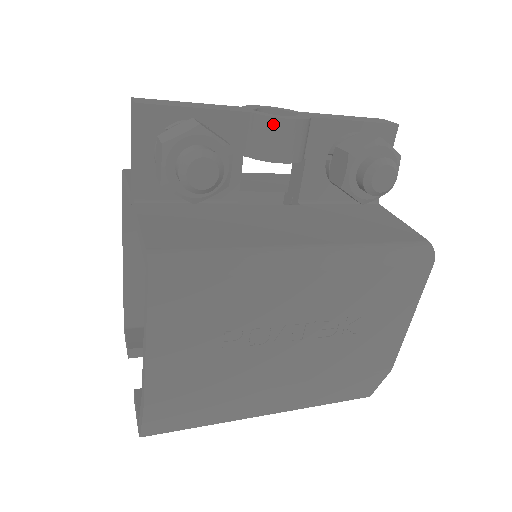
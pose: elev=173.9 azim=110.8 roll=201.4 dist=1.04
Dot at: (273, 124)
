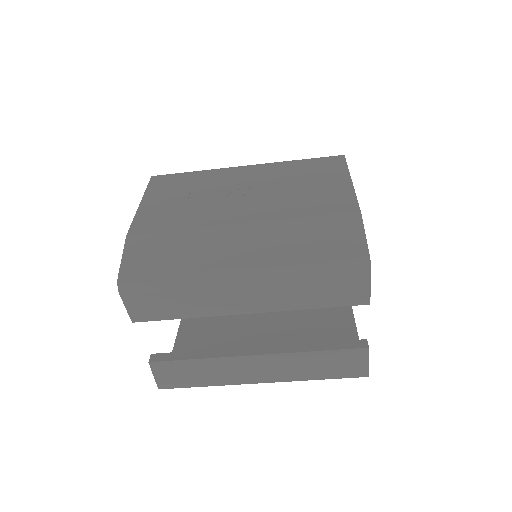
Dot at: occluded
